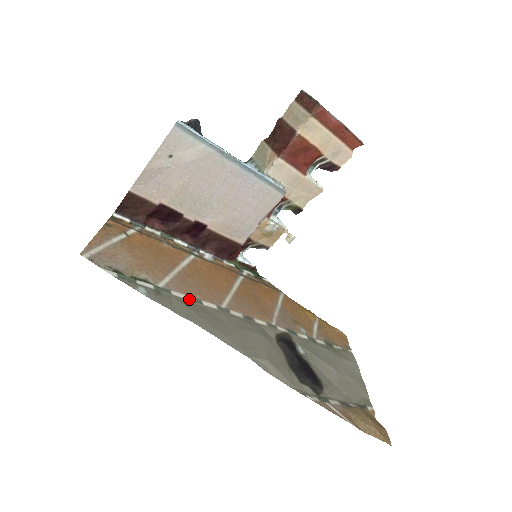
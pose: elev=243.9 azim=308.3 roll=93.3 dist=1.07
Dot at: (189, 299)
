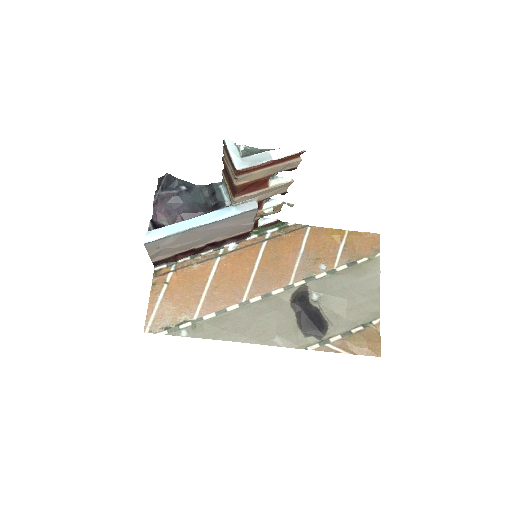
Dot at: (216, 315)
